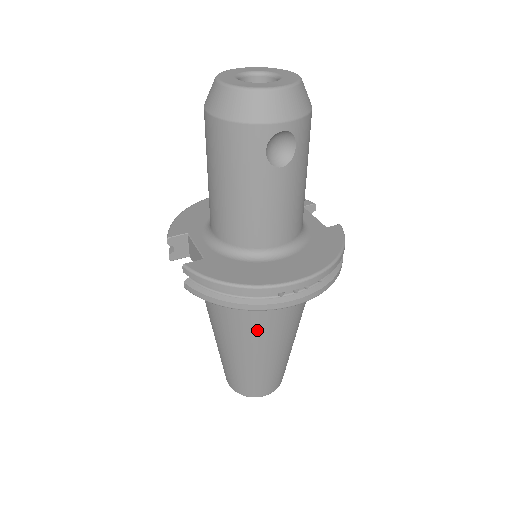
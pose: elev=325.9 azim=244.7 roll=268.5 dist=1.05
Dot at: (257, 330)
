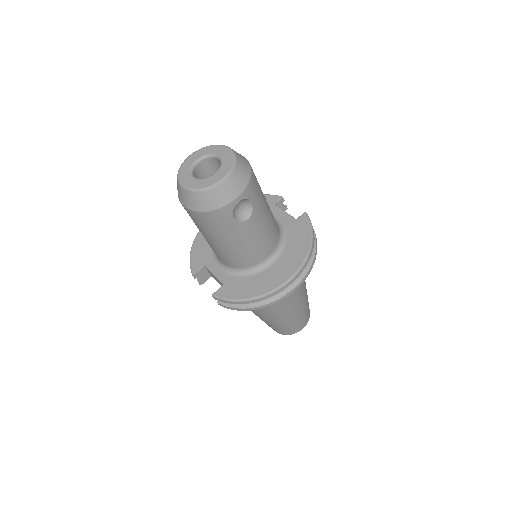
Dot at: (277, 305)
